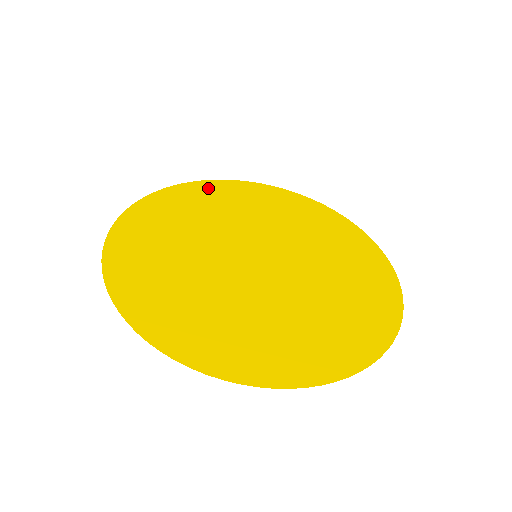
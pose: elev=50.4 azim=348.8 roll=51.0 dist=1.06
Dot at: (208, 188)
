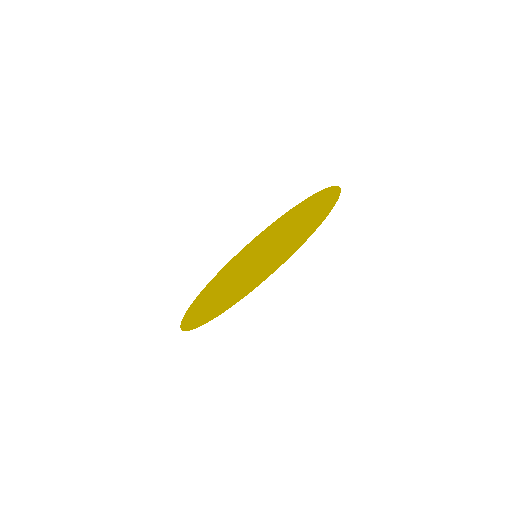
Dot at: (229, 264)
